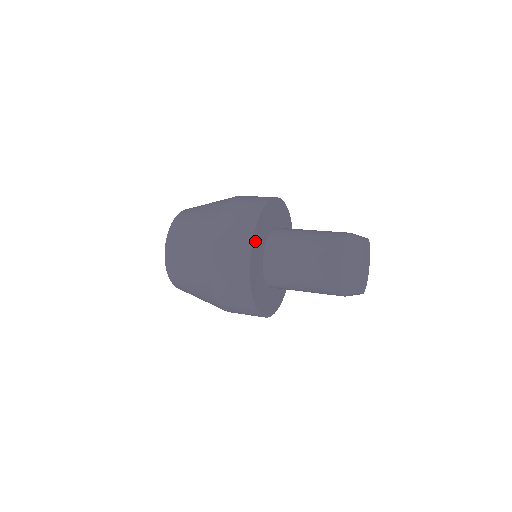
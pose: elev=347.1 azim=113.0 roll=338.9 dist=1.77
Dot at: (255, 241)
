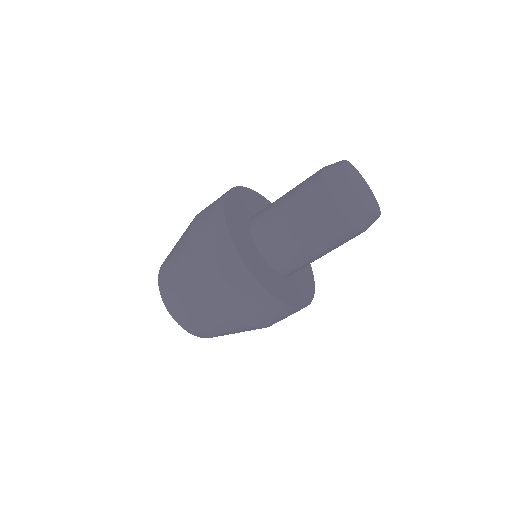
Dot at: (260, 198)
